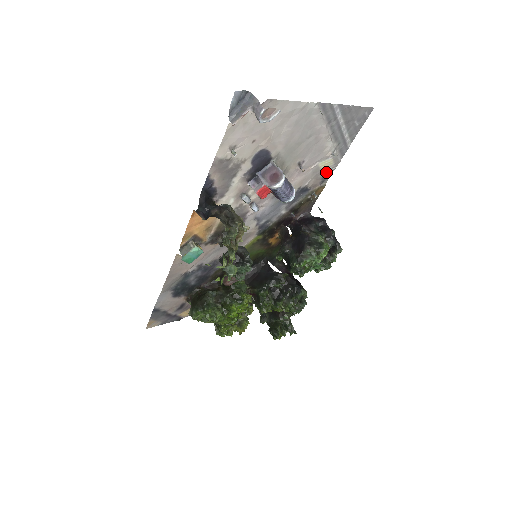
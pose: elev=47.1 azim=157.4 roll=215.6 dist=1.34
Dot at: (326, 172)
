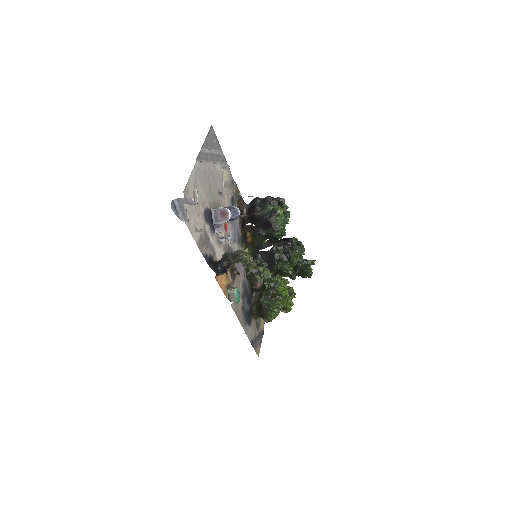
Dot at: (229, 178)
